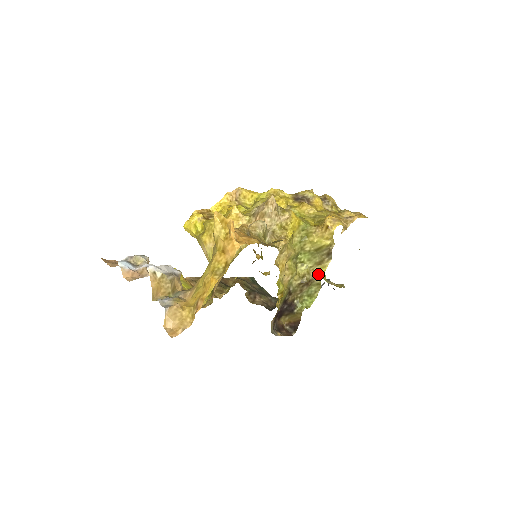
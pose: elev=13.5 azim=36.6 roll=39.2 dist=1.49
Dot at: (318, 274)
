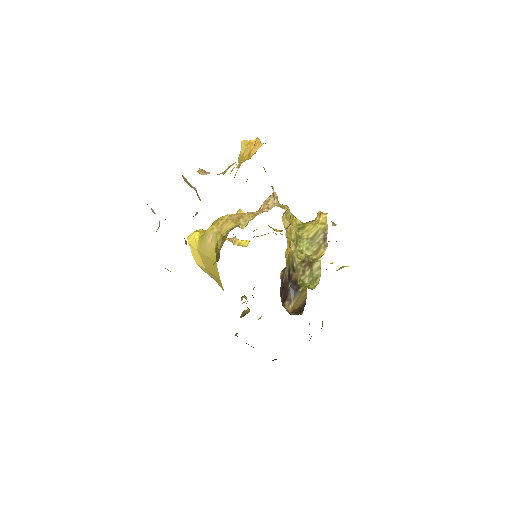
Dot at: (317, 259)
